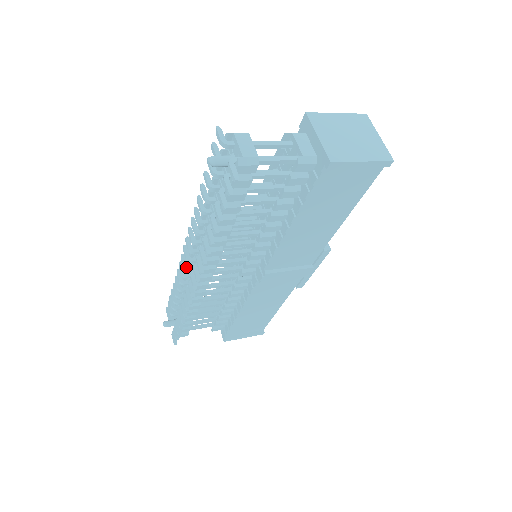
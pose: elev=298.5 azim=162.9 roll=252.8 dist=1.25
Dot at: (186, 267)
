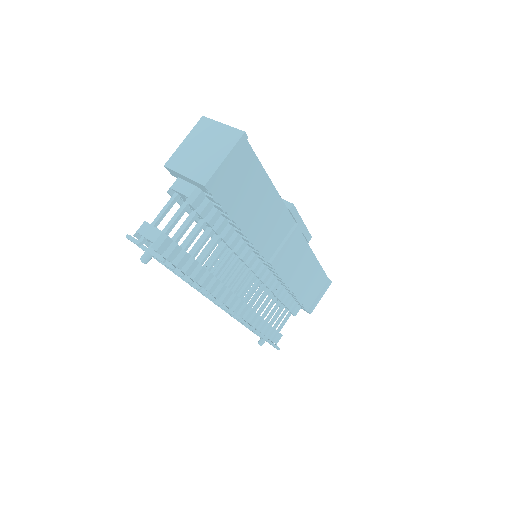
Dot at: occluded
